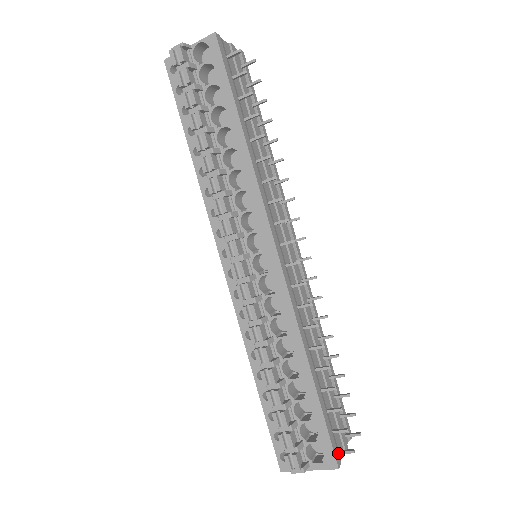
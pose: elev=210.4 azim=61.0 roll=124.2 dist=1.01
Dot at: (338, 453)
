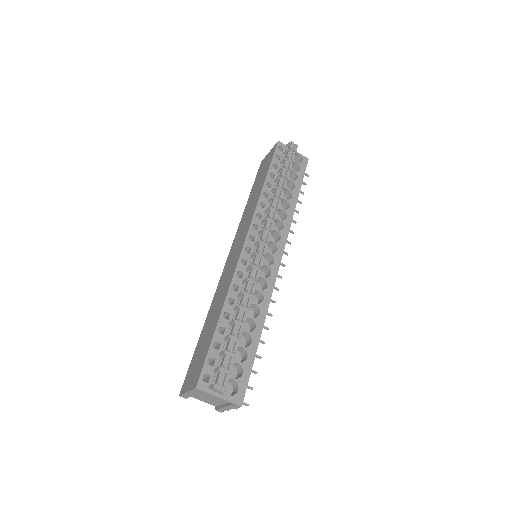
Dot at: occluded
